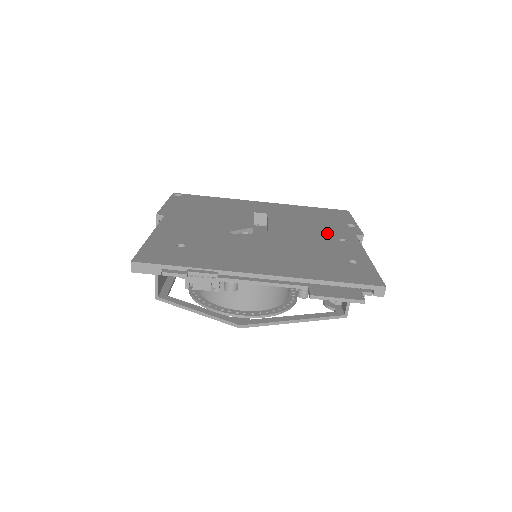
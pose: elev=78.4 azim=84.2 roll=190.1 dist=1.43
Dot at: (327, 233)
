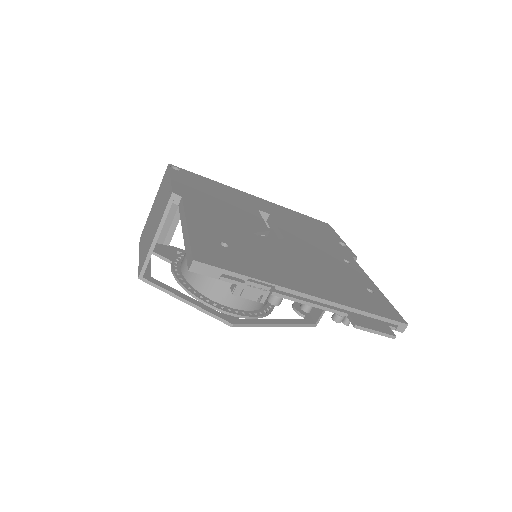
Dot at: (331, 250)
